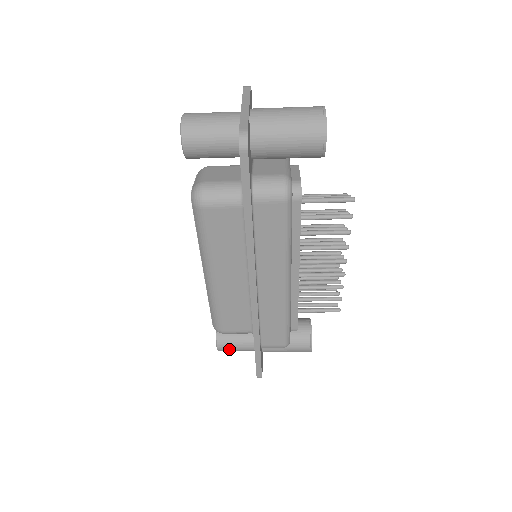
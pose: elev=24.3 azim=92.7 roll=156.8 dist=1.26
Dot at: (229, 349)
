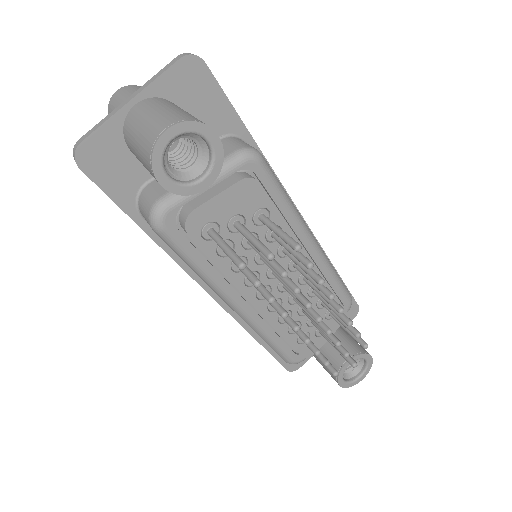
Dot at: occluded
